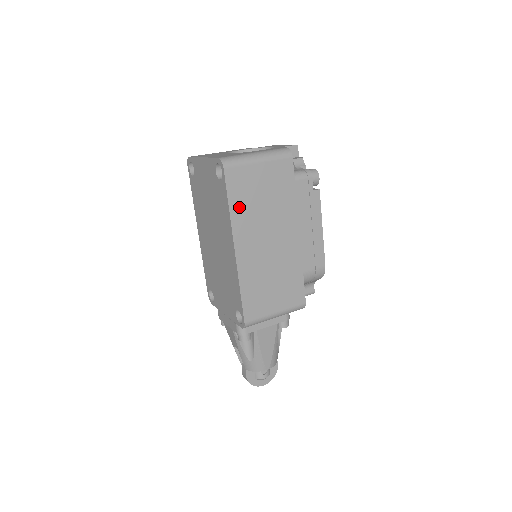
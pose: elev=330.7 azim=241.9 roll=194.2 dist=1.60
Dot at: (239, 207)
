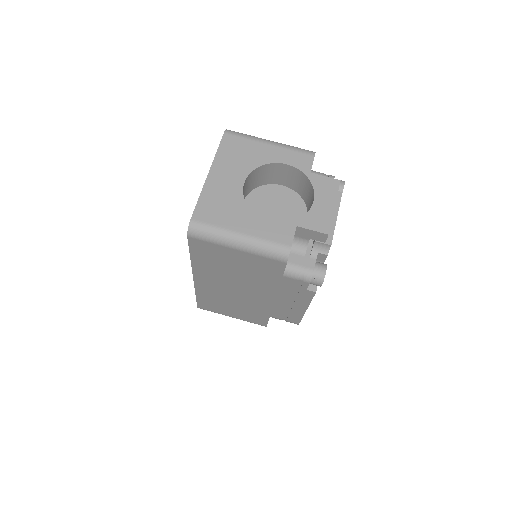
Dot at: (203, 262)
